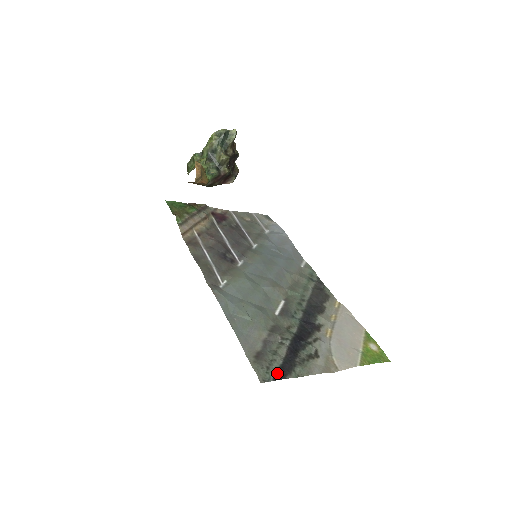
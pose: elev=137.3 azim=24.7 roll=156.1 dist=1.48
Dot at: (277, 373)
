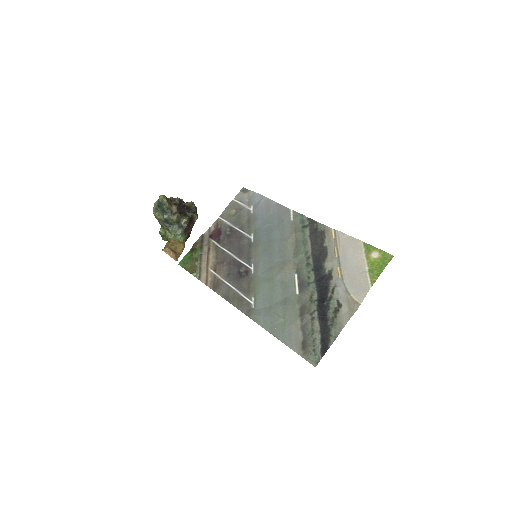
Dot at: (321, 349)
